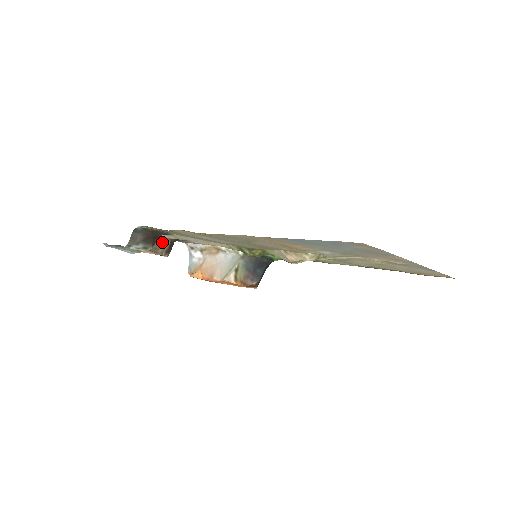
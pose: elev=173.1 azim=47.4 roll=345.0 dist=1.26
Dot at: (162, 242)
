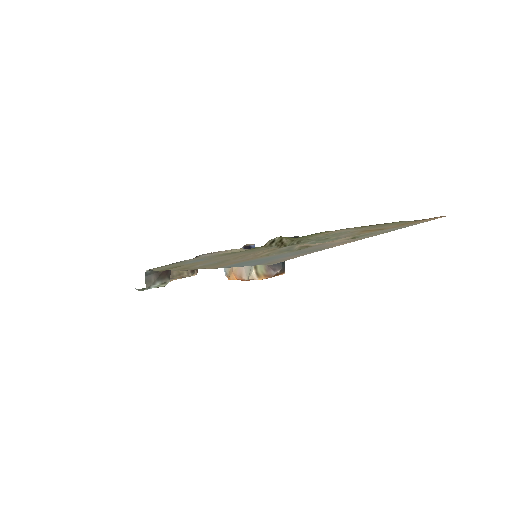
Dot at: occluded
